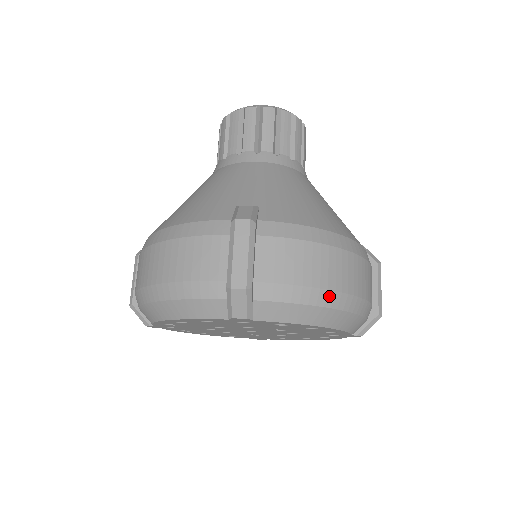
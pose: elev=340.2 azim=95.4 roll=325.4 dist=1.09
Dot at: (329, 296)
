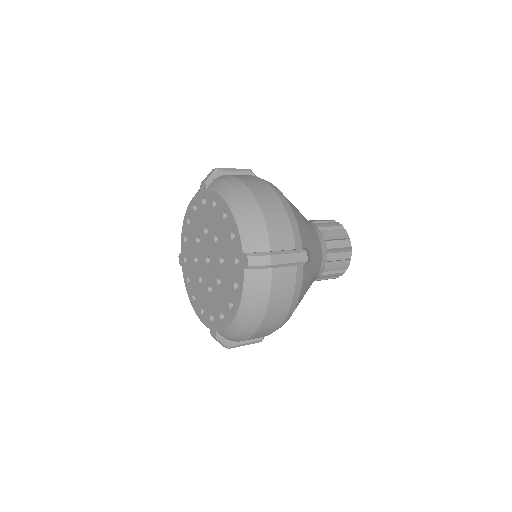
Dot at: (243, 187)
